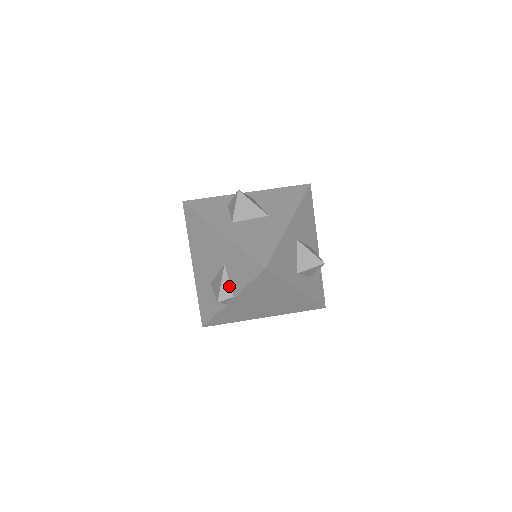
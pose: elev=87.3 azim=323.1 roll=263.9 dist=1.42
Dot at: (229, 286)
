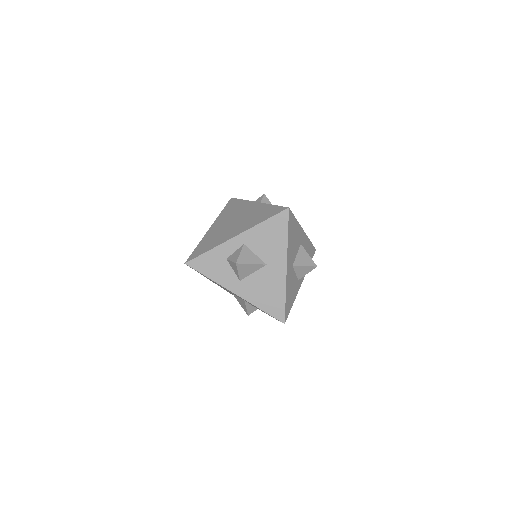
Dot at: (252, 307)
